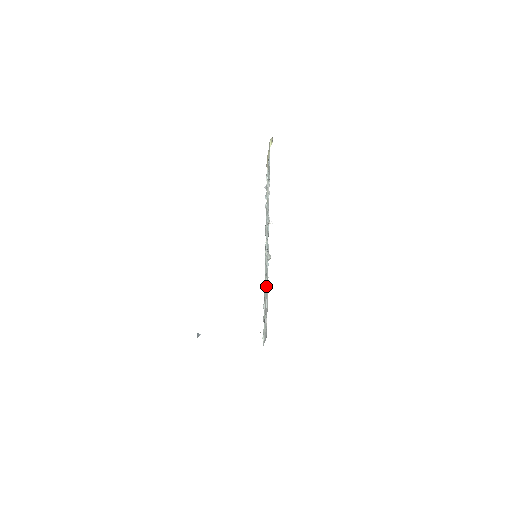
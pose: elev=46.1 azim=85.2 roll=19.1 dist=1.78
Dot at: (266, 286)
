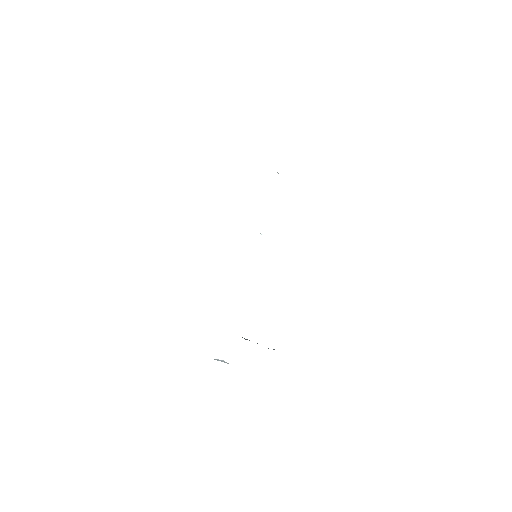
Dot at: occluded
